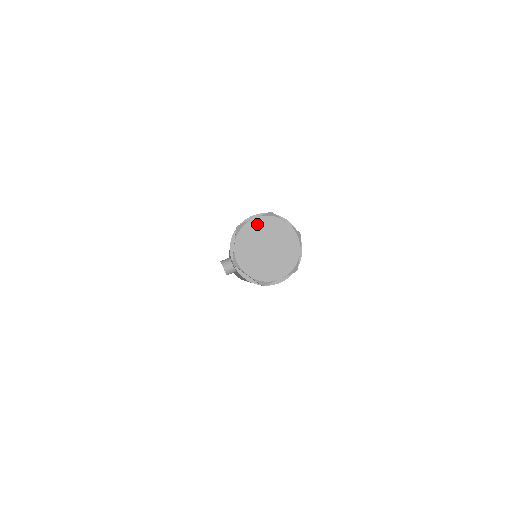
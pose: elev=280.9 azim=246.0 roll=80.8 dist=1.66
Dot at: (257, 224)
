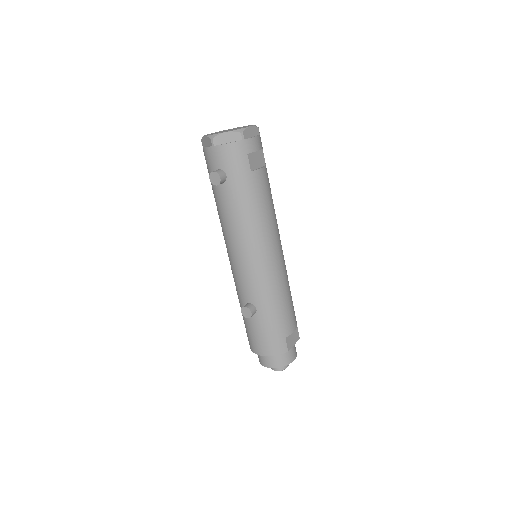
Dot at: occluded
